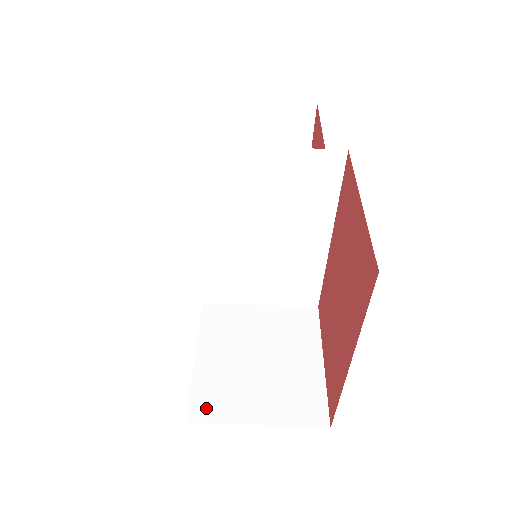
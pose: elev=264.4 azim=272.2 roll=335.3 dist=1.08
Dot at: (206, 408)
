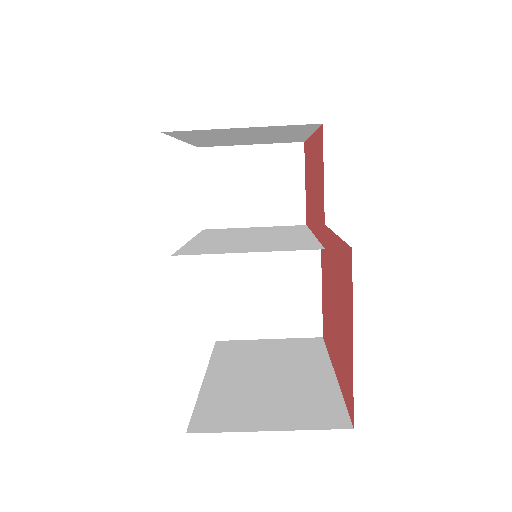
Dot at: (229, 329)
